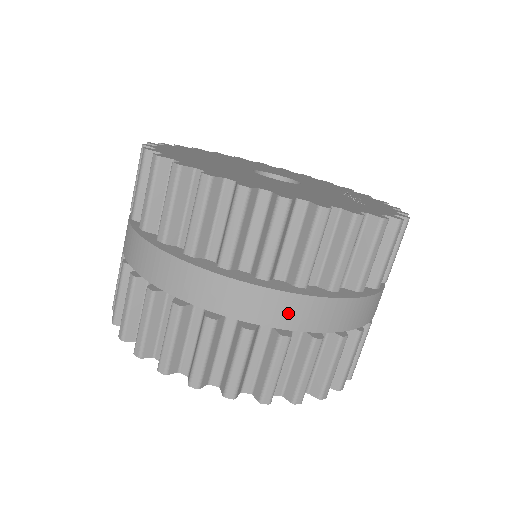
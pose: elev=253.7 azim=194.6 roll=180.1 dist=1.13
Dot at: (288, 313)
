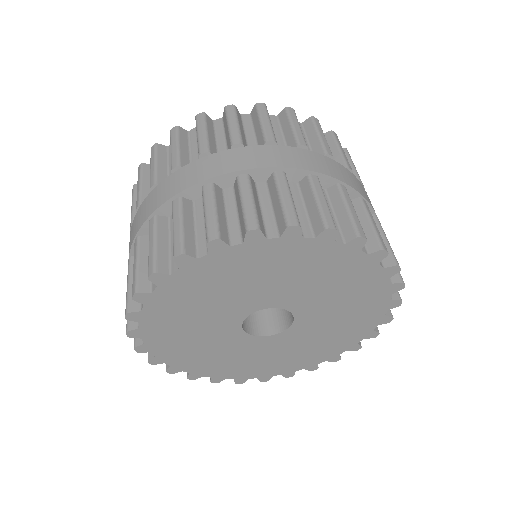
Dot at: (369, 200)
